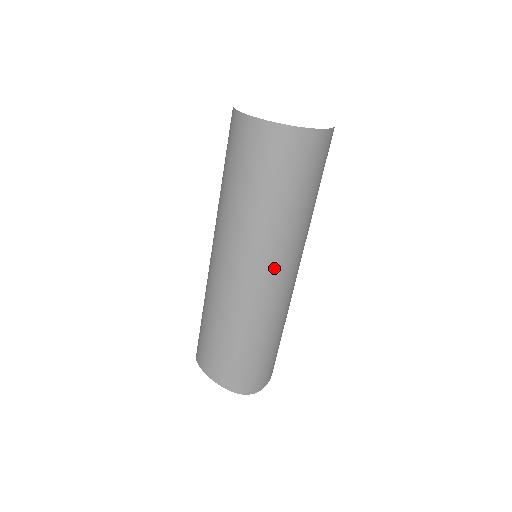
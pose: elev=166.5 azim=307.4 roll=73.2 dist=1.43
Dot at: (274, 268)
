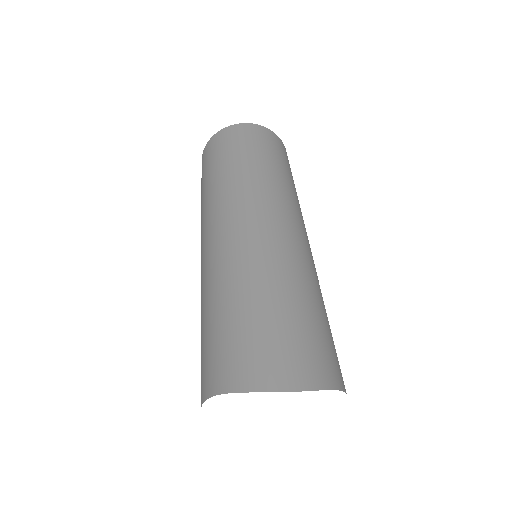
Dot at: (243, 206)
